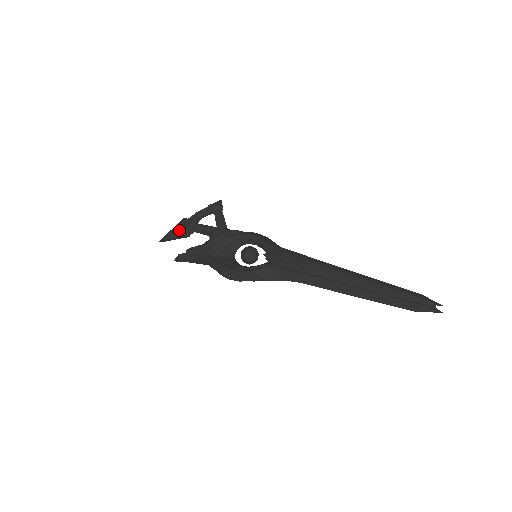
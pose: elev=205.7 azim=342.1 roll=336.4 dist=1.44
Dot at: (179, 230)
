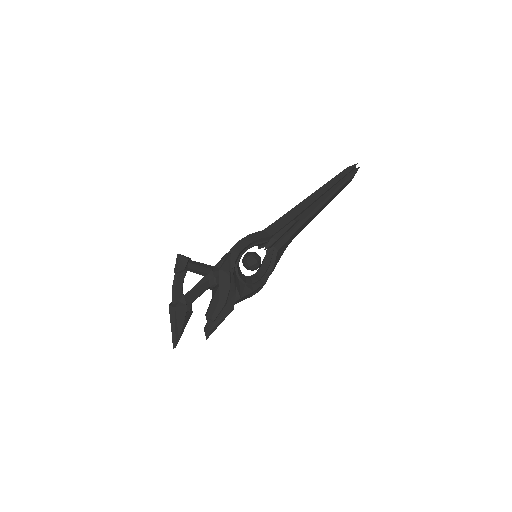
Dot at: (185, 320)
